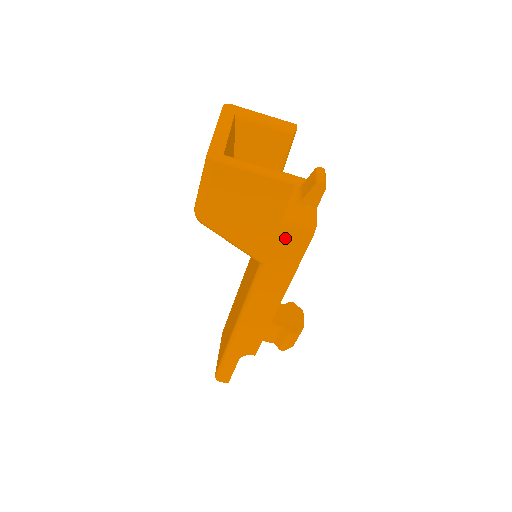
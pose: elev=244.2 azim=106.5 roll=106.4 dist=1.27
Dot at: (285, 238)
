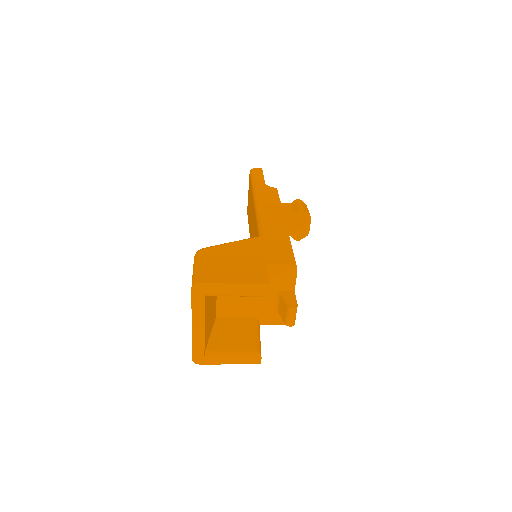
Dot at: occluded
